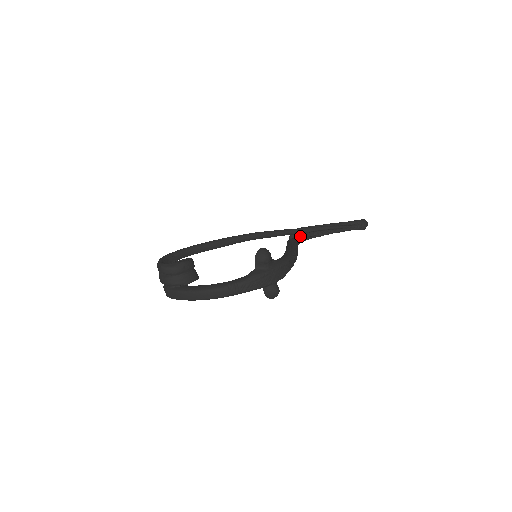
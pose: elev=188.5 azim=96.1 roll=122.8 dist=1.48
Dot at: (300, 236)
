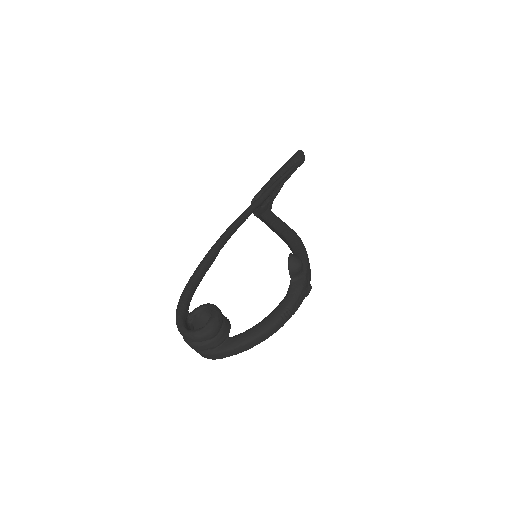
Dot at: (265, 203)
